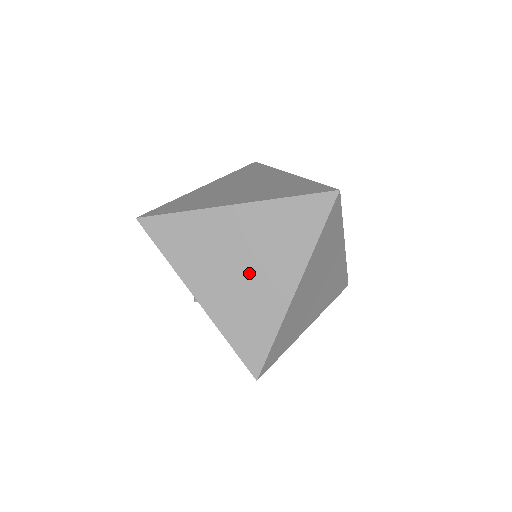
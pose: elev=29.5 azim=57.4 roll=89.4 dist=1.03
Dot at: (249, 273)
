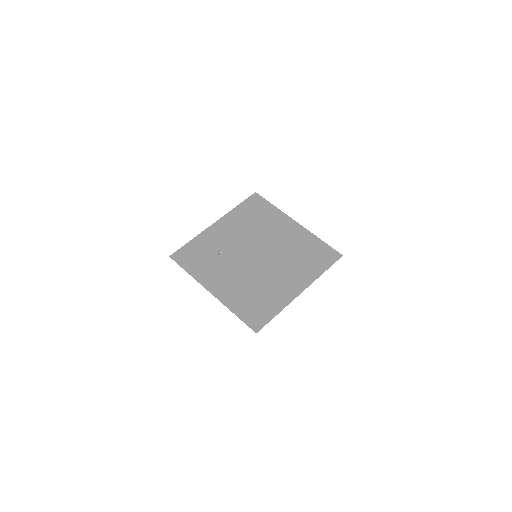
Dot at: occluded
